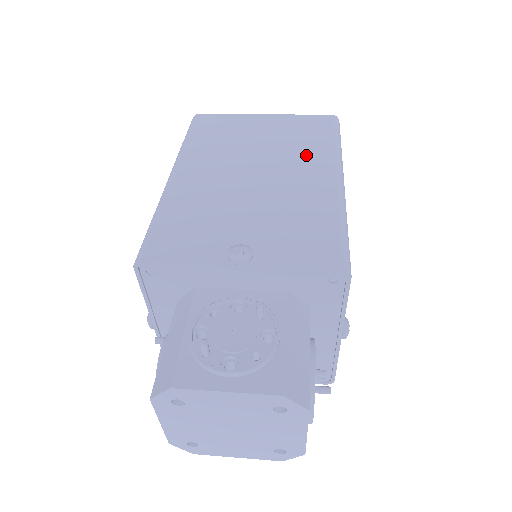
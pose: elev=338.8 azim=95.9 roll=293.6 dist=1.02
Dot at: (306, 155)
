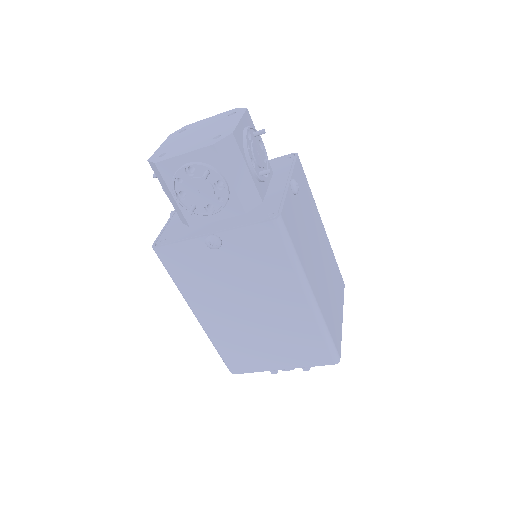
Dot at: occluded
